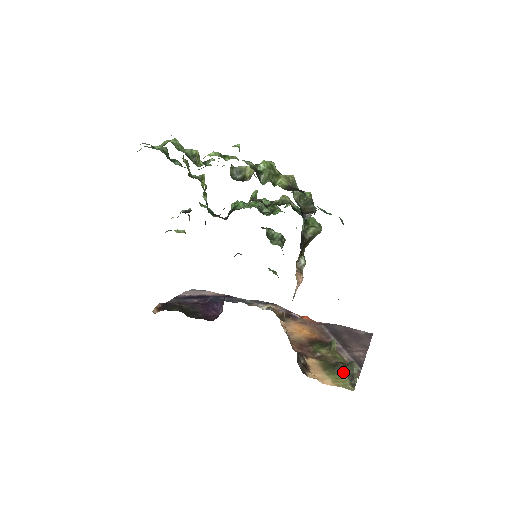
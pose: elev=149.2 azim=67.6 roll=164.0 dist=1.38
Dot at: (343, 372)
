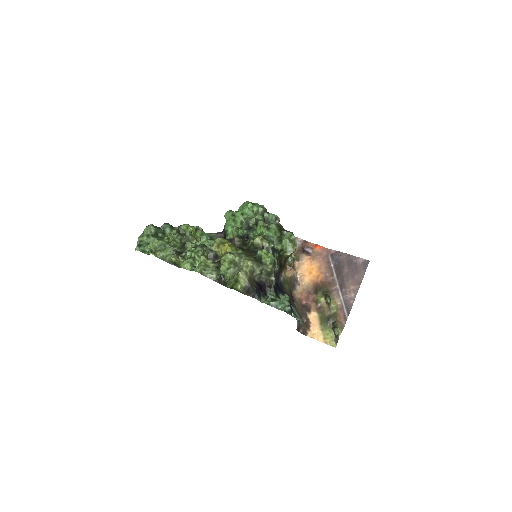
Dot at: (332, 328)
